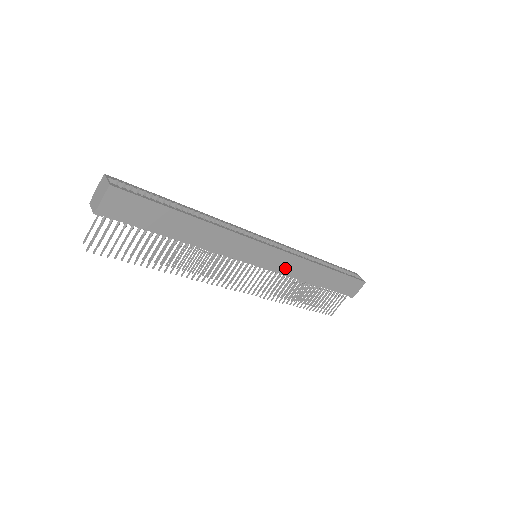
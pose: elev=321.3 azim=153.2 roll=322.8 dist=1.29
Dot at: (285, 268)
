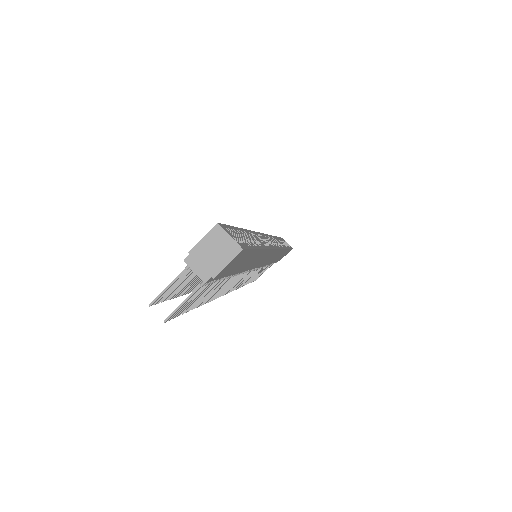
Dot at: (269, 261)
